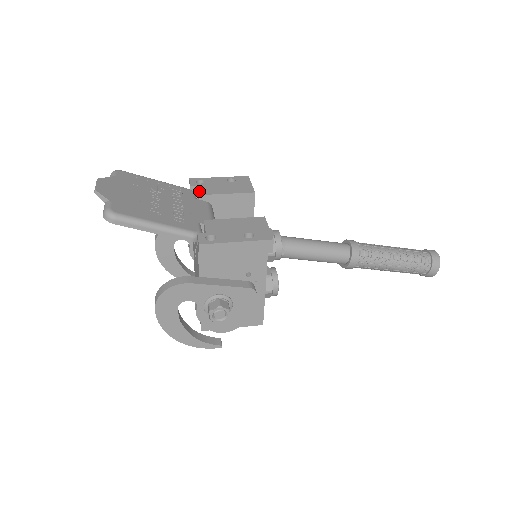
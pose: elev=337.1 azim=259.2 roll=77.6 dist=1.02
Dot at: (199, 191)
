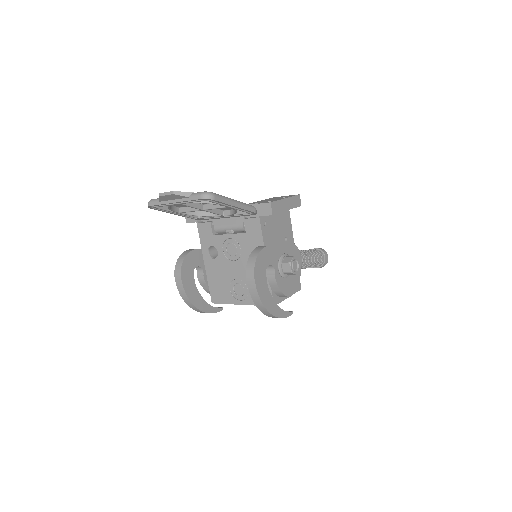
Dot at: occluded
